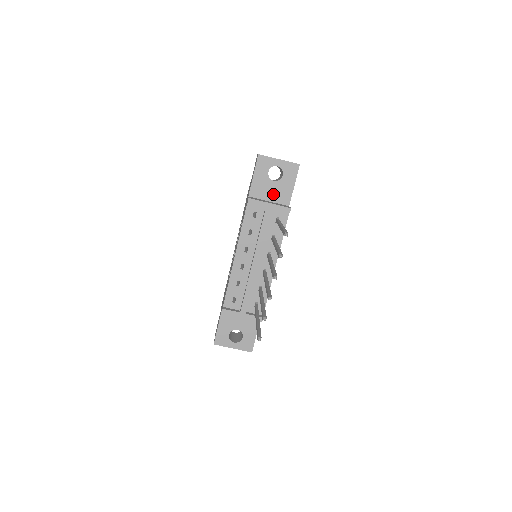
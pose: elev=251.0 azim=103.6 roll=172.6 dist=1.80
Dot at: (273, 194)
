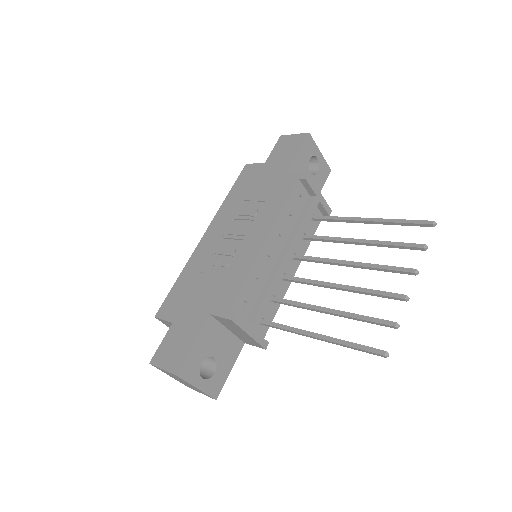
Dot at: occluded
